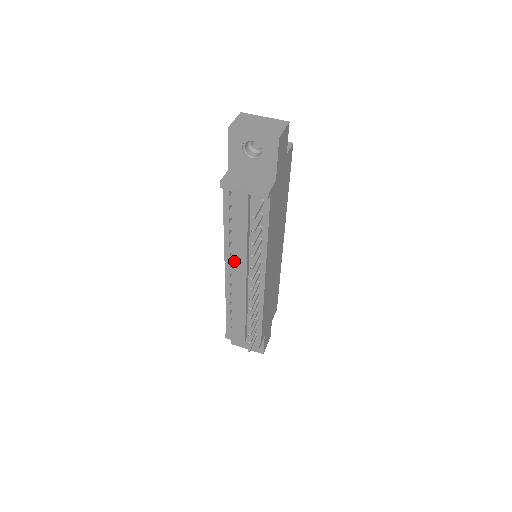
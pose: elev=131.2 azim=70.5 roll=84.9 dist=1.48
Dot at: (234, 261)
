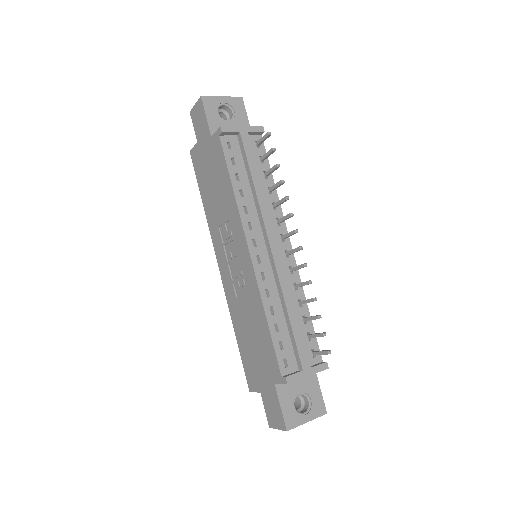
Dot at: (255, 233)
